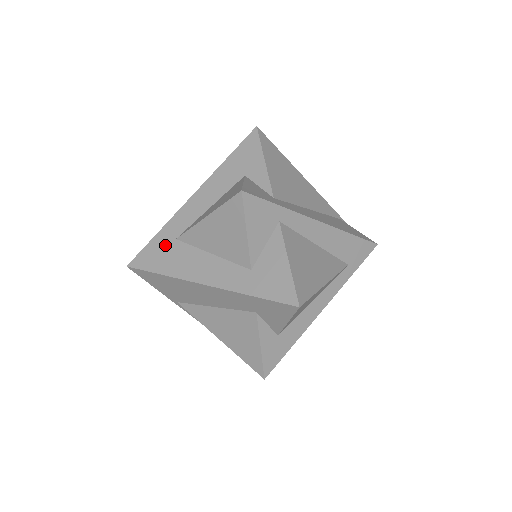
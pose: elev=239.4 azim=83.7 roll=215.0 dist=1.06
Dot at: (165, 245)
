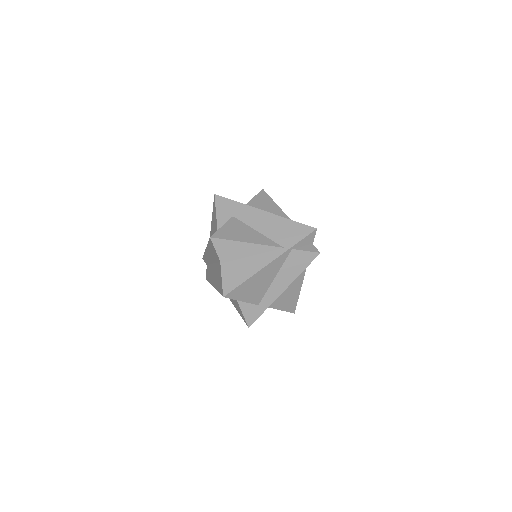
Dot at: occluded
